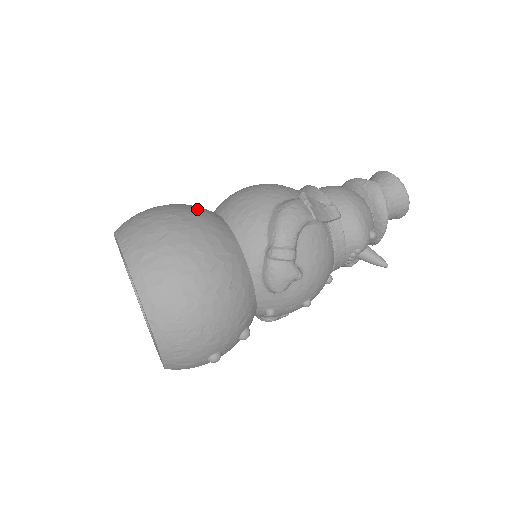
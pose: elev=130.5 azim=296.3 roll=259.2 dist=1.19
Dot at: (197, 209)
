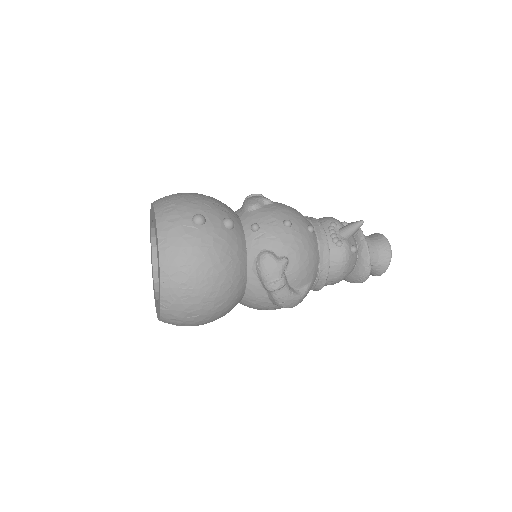
Dot at: occluded
